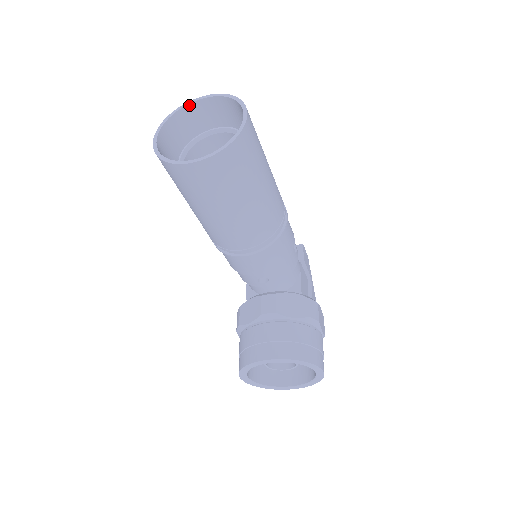
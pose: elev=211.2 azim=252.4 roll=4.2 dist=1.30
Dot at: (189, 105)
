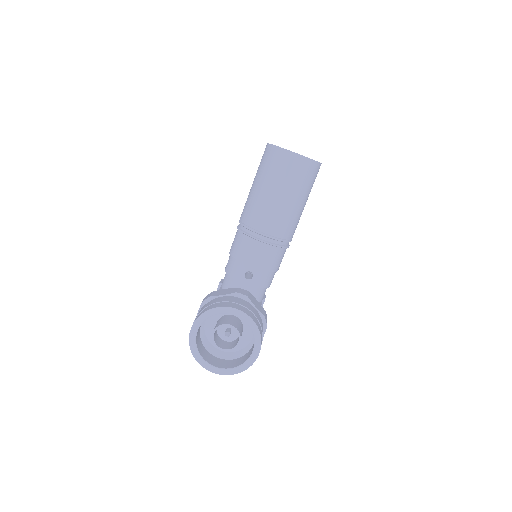
Dot at: occluded
